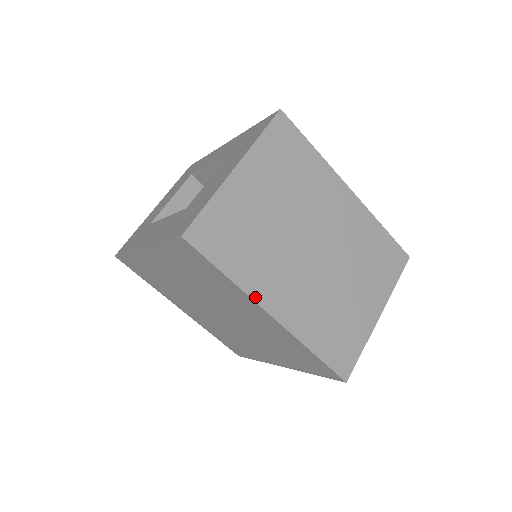
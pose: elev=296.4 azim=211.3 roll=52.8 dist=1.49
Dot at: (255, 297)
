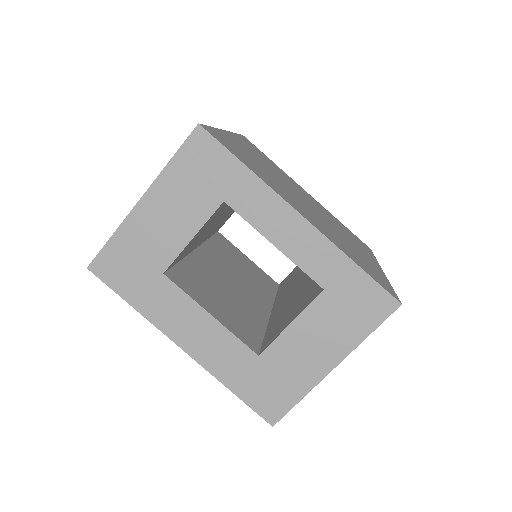
Dot at: occluded
